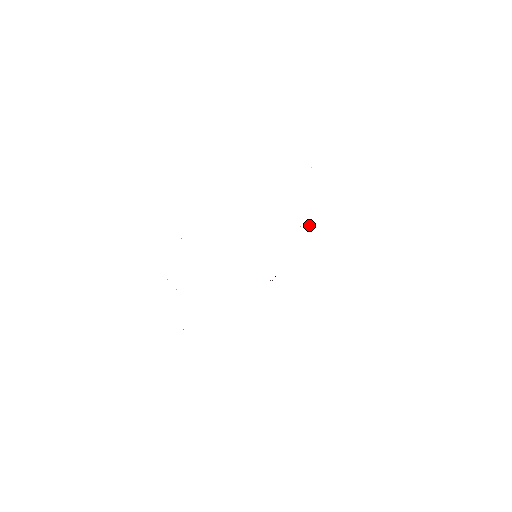
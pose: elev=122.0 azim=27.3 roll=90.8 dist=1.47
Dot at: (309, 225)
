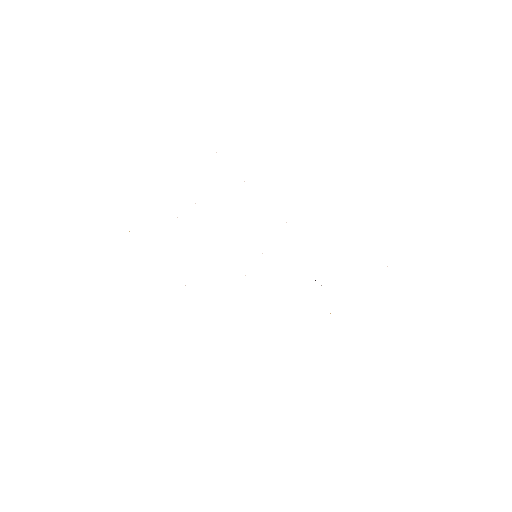
Dot at: occluded
